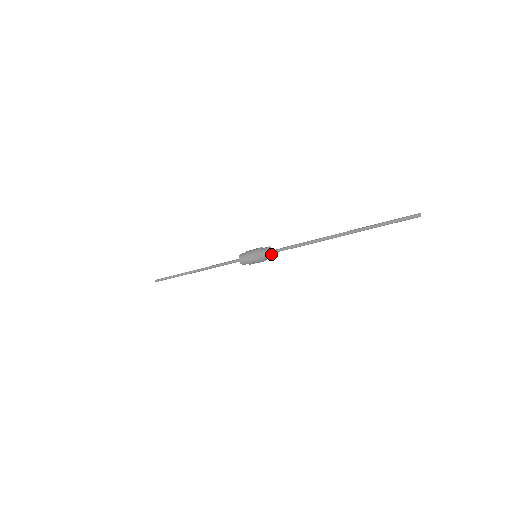
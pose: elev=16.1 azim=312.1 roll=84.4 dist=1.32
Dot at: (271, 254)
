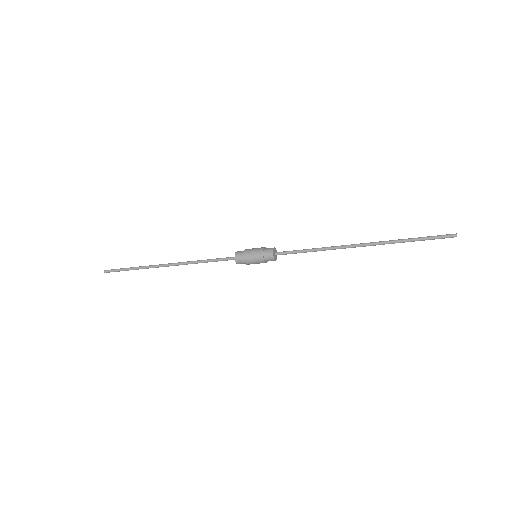
Dot at: (276, 255)
